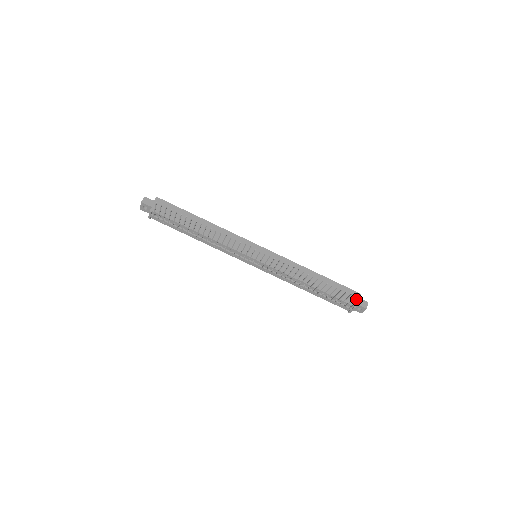
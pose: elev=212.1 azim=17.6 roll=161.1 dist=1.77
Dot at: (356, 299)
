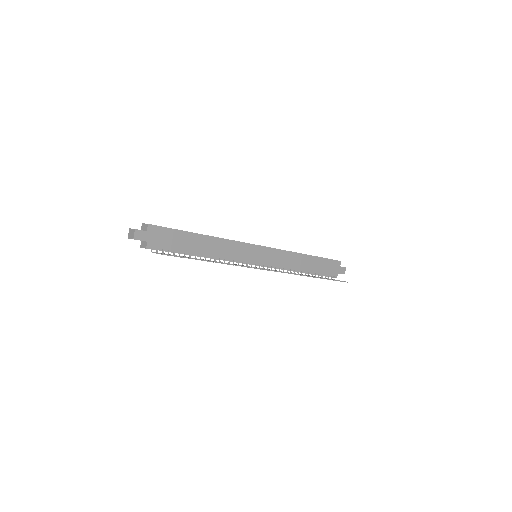
Dot at: (337, 269)
